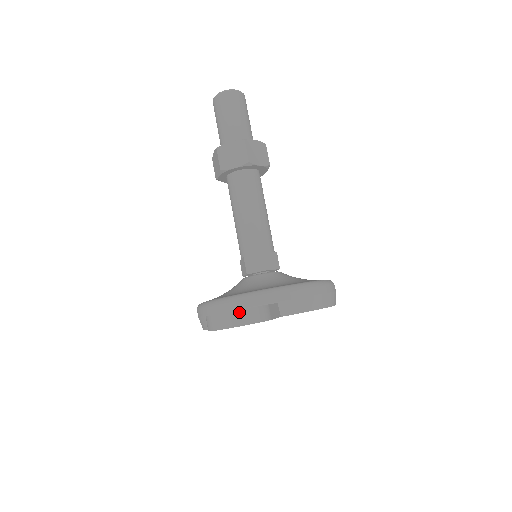
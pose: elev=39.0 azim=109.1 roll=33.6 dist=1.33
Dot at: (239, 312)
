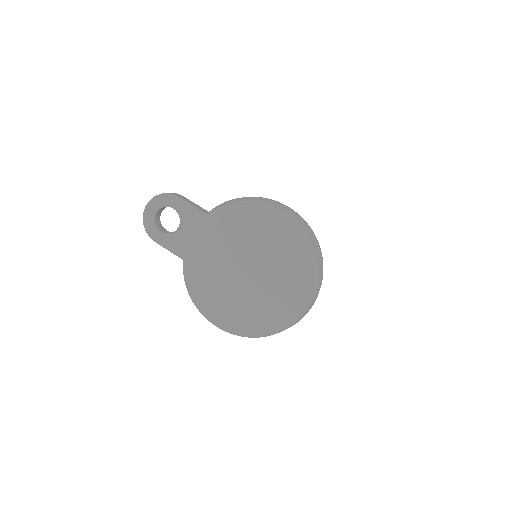
Dot at: occluded
